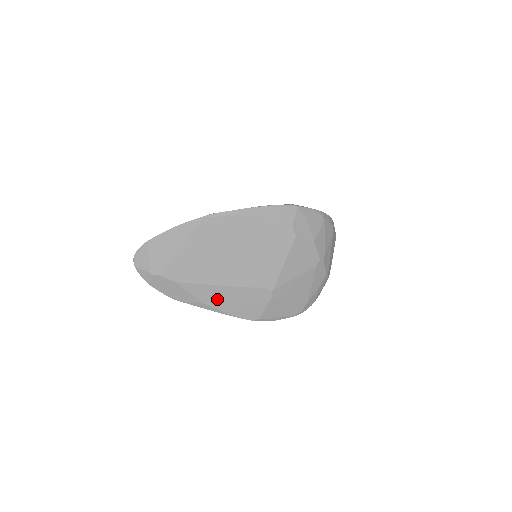
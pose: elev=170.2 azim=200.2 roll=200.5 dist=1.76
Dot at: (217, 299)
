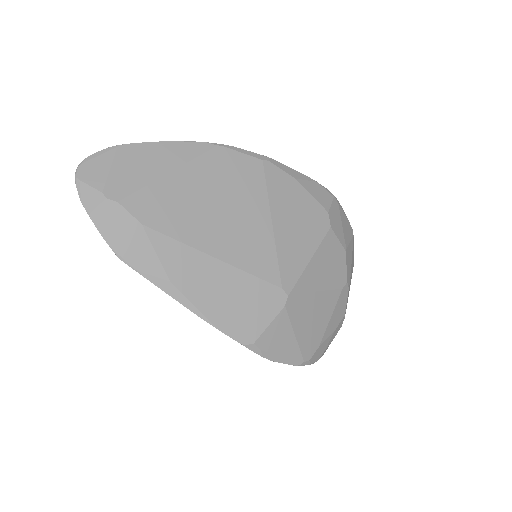
Dot at: (198, 282)
